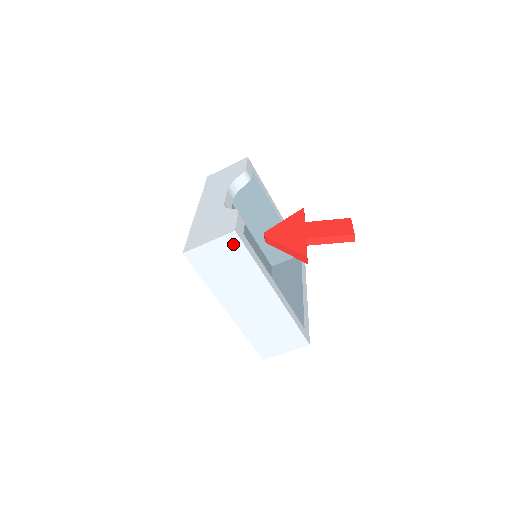
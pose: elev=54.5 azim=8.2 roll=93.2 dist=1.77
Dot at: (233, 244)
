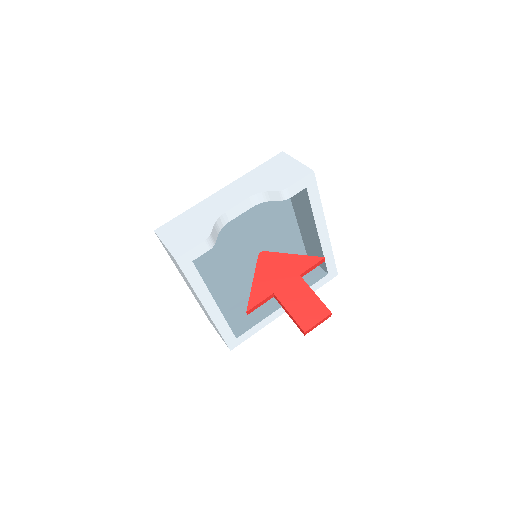
Dot at: occluded
